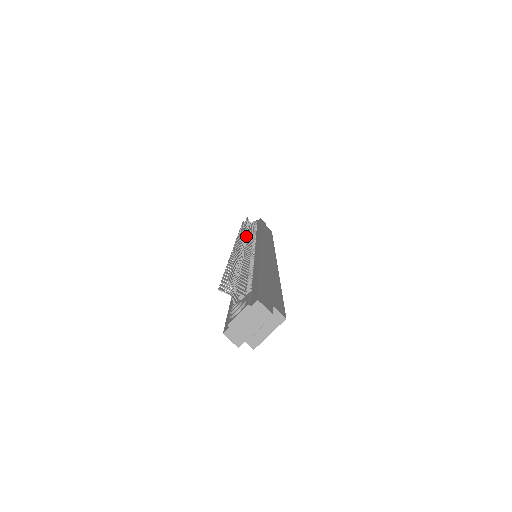
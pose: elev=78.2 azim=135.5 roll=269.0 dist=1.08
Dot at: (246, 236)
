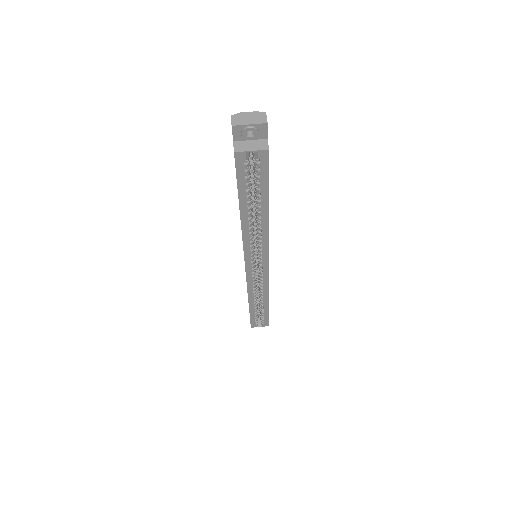
Dot at: occluded
